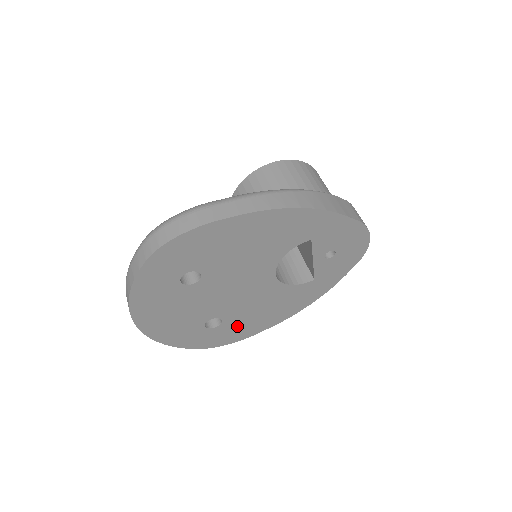
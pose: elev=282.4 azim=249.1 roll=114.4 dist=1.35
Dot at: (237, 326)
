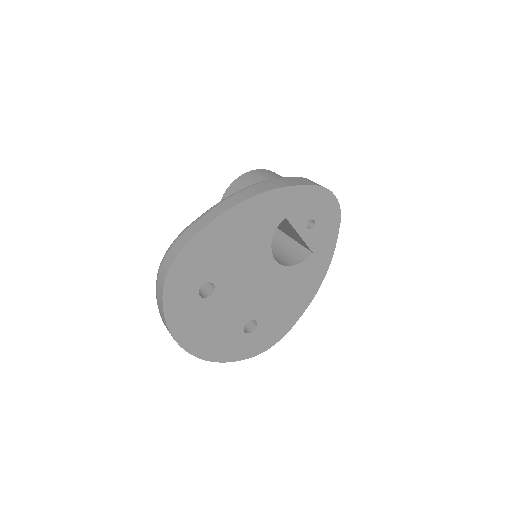
Dot at: (273, 322)
